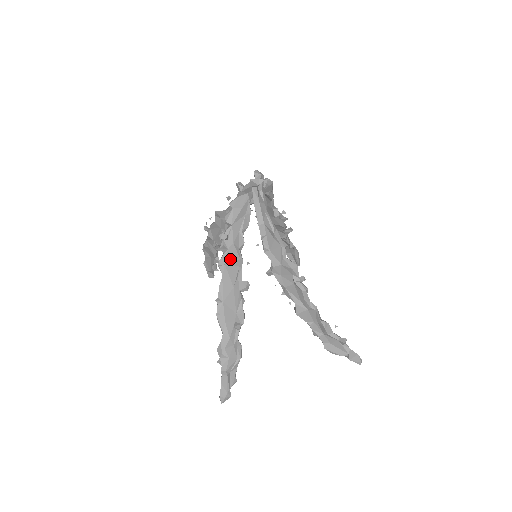
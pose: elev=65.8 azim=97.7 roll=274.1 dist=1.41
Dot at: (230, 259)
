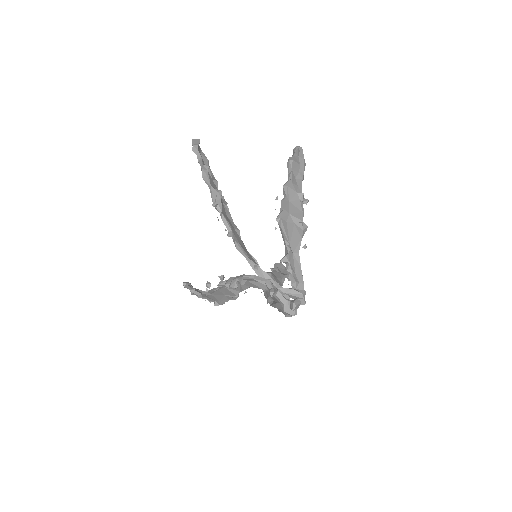
Dot at: (231, 288)
